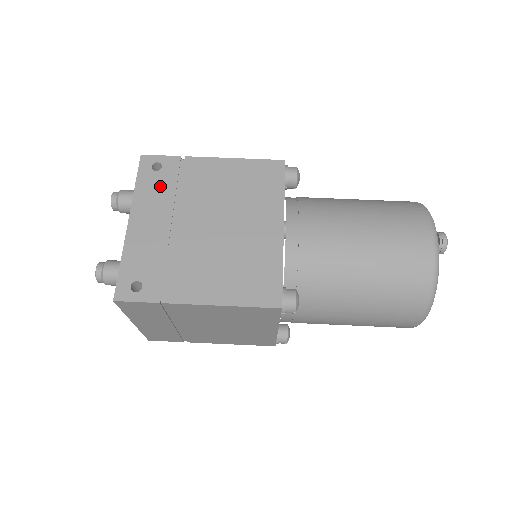
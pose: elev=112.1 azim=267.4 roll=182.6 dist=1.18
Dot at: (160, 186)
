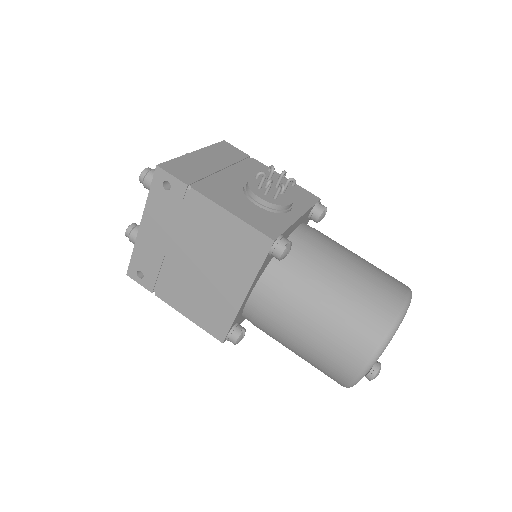
Dot at: (166, 206)
